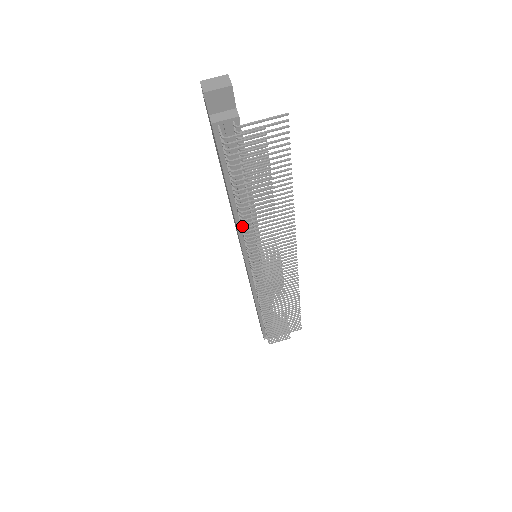
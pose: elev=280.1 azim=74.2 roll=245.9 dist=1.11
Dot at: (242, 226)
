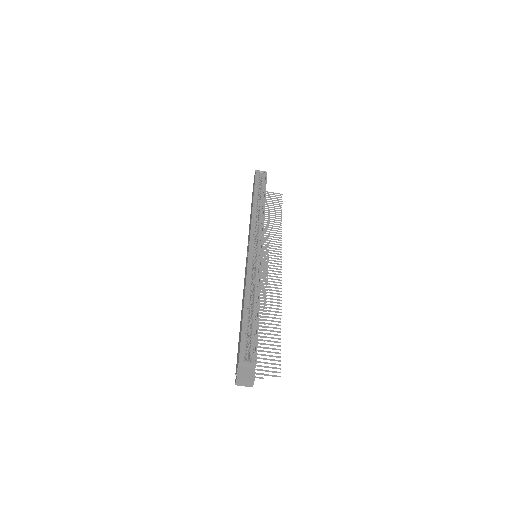
Dot at: occluded
